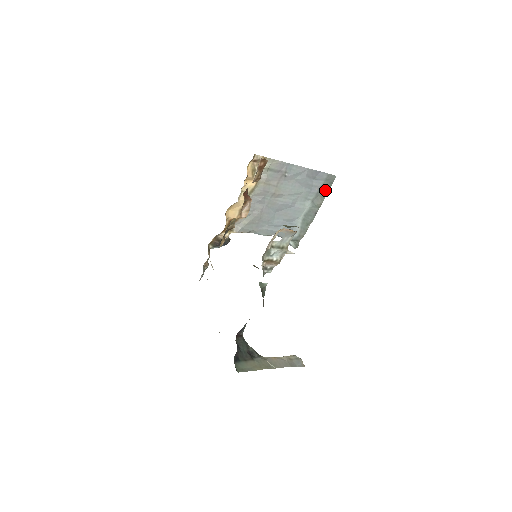
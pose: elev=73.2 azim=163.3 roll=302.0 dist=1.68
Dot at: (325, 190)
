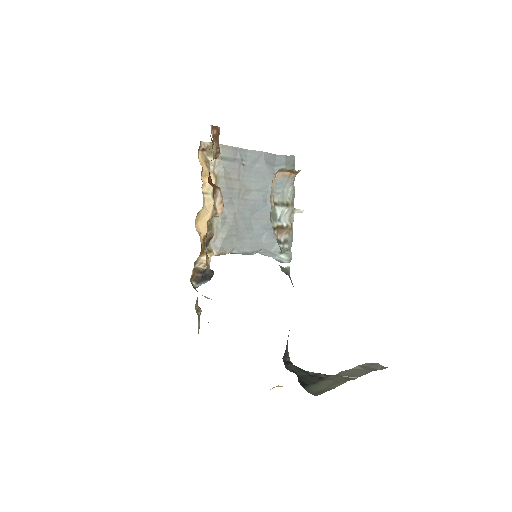
Dot at: occluded
